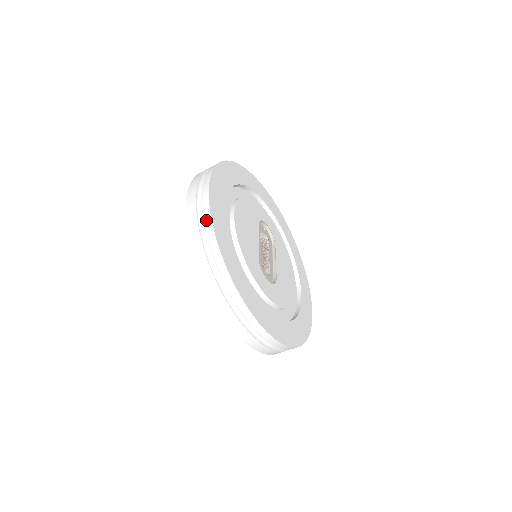
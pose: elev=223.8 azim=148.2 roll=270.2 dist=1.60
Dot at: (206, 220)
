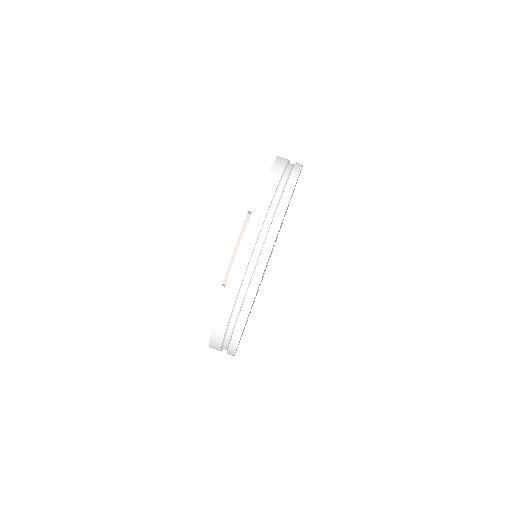
Dot at: (244, 310)
